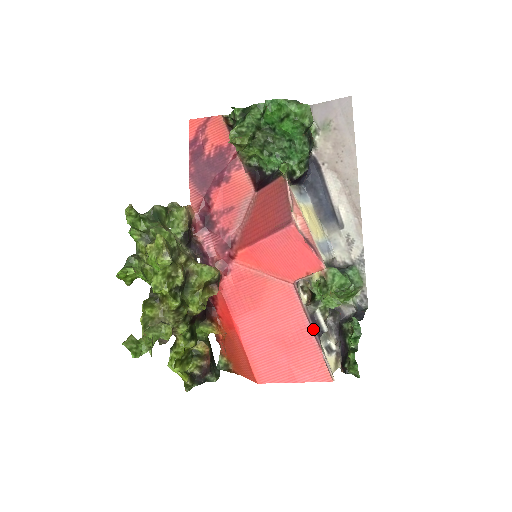
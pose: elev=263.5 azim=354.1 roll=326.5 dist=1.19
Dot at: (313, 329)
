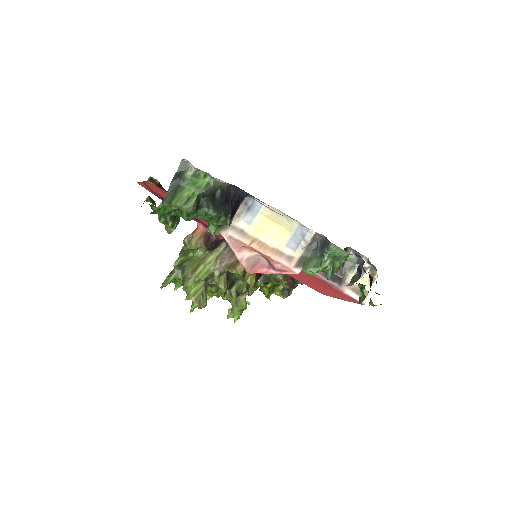
Dot at: (329, 282)
